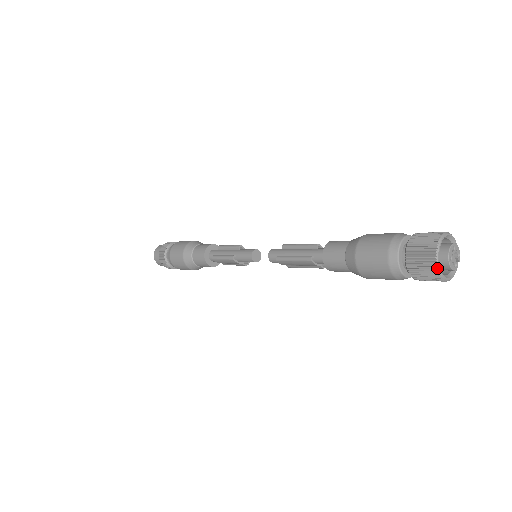
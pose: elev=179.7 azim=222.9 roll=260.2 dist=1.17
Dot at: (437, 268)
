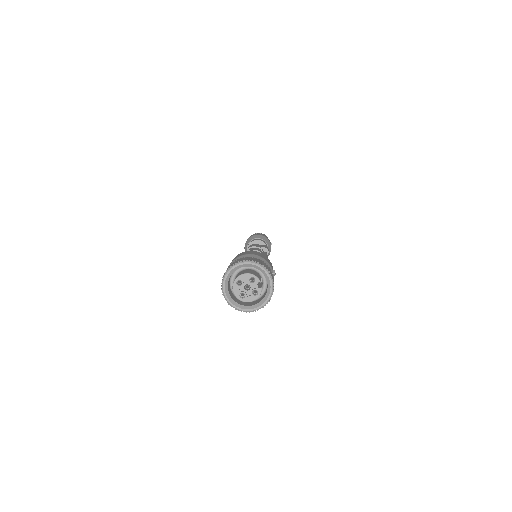
Dot at: (241, 311)
